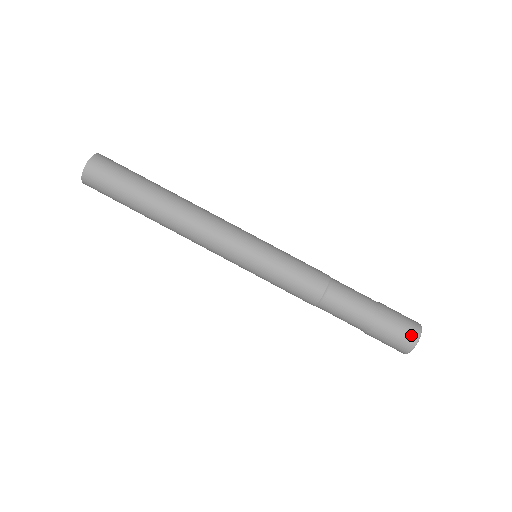
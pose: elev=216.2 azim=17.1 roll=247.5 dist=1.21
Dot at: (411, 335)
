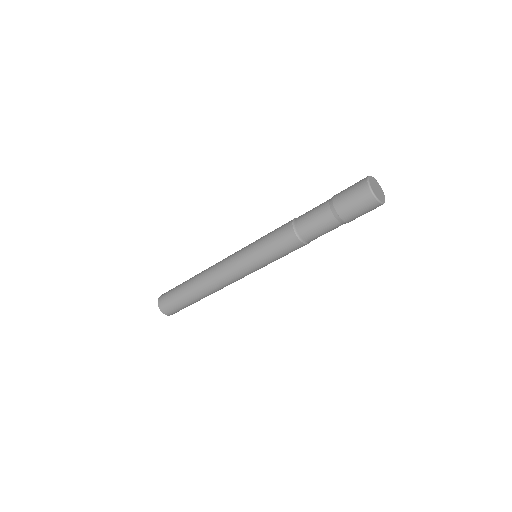
Dot at: (366, 198)
